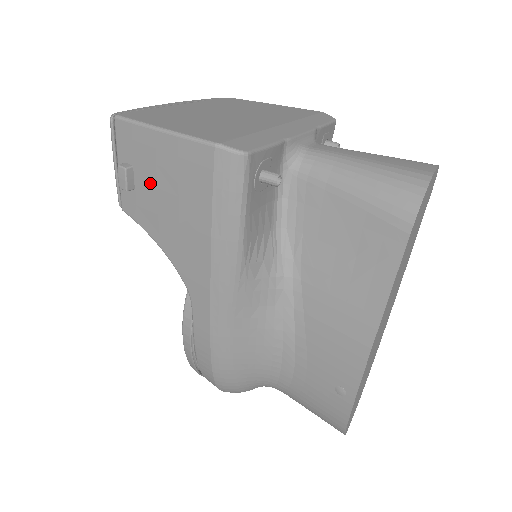
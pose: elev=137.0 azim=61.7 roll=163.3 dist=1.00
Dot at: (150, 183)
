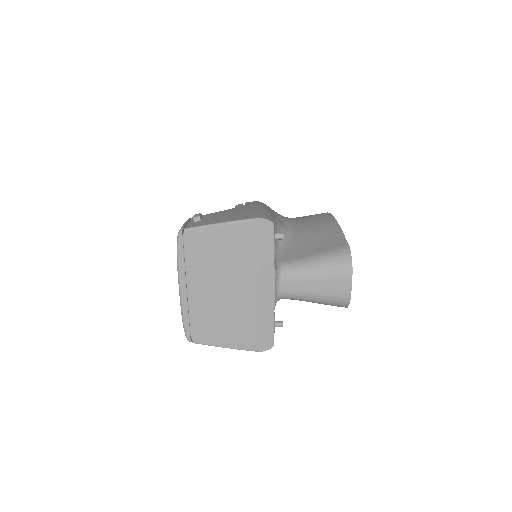
Dot at: occluded
